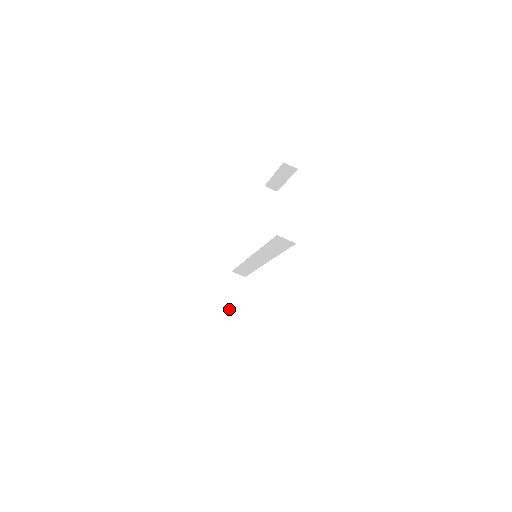
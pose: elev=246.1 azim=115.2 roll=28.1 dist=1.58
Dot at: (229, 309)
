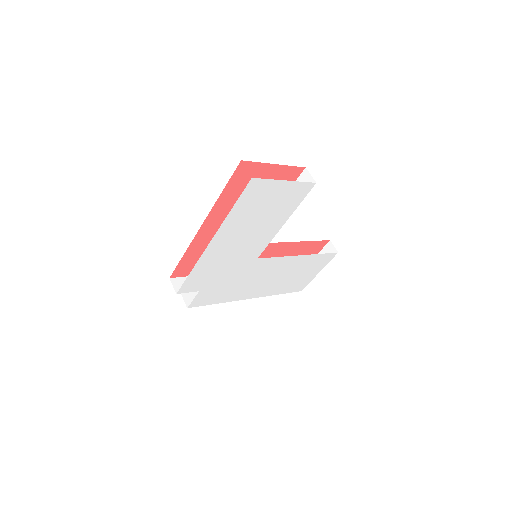
Dot at: occluded
